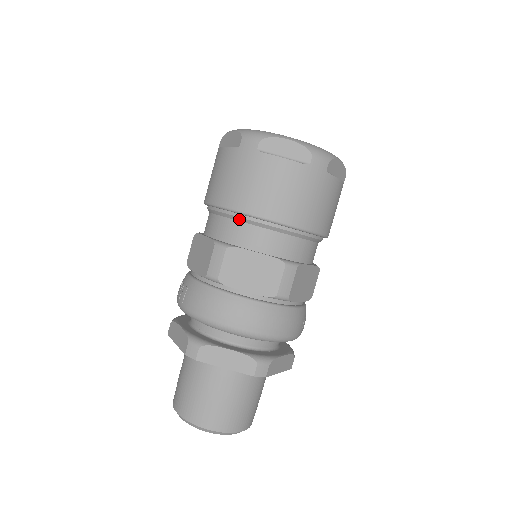
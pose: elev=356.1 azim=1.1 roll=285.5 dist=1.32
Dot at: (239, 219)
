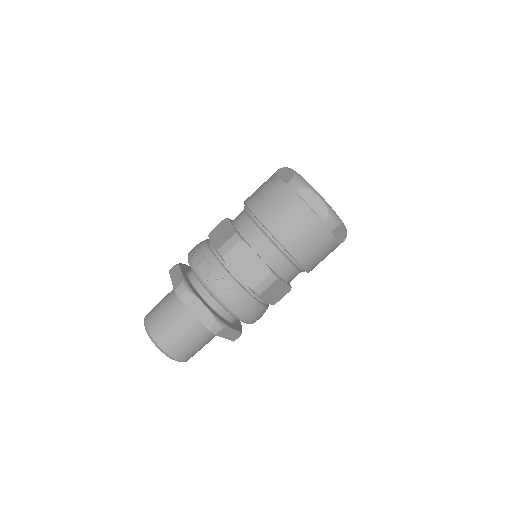
Dot at: (291, 262)
